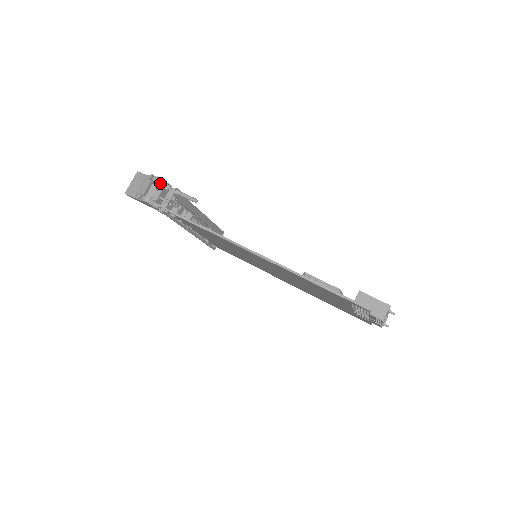
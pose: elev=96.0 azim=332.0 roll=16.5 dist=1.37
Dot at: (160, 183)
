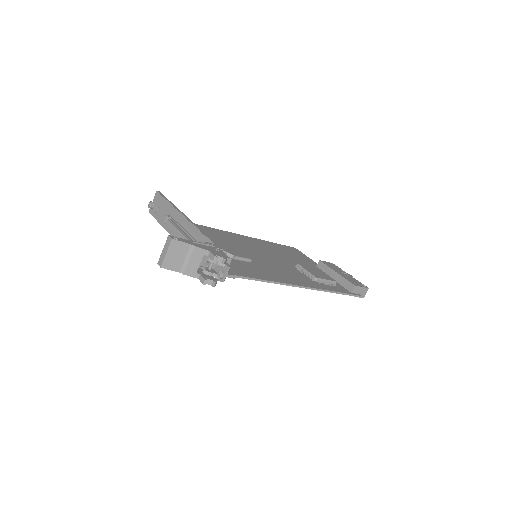
Dot at: (225, 262)
